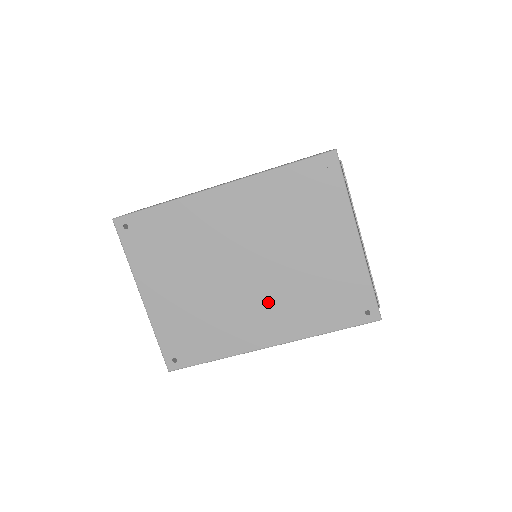
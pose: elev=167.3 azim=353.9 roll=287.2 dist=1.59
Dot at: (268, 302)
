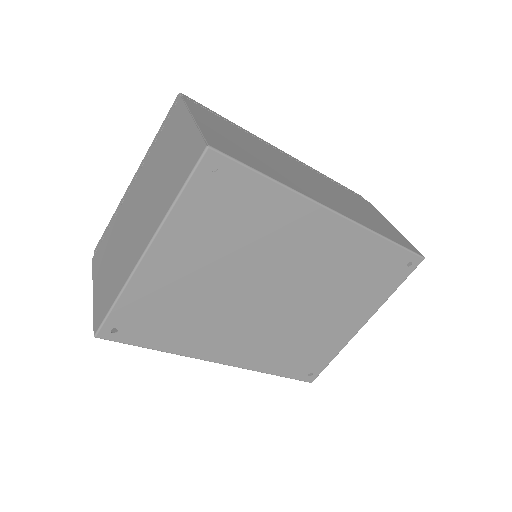
Dot at: (259, 330)
